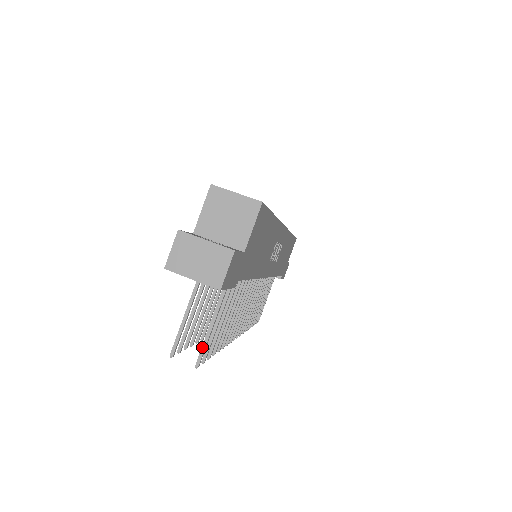
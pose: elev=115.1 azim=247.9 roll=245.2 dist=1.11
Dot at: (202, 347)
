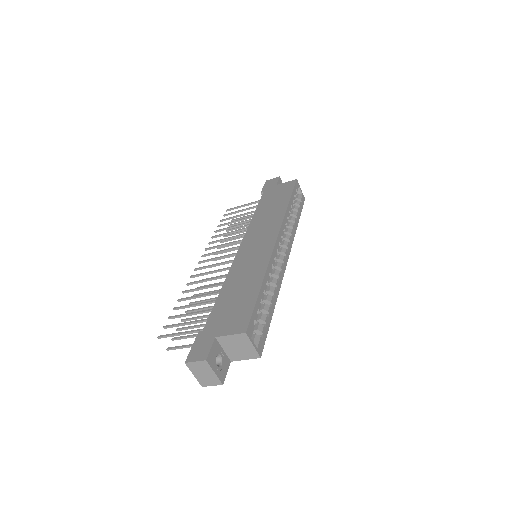
Dot at: (177, 348)
